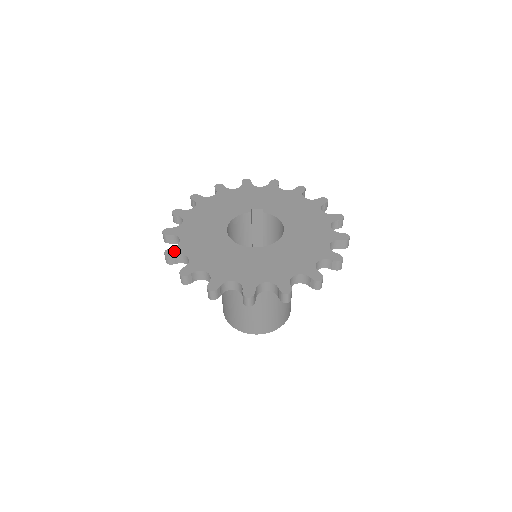
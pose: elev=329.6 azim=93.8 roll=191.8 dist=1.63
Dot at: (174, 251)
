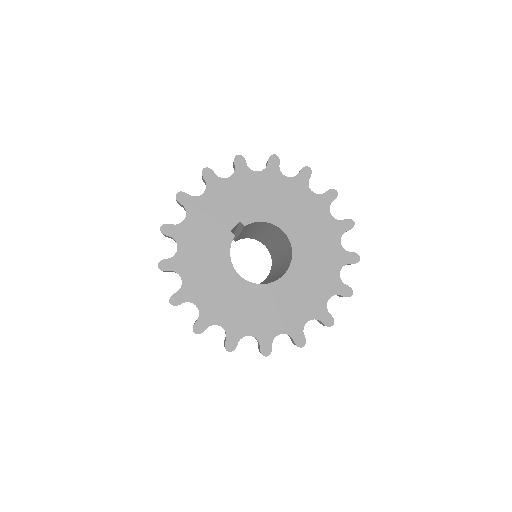
Dot at: (232, 342)
